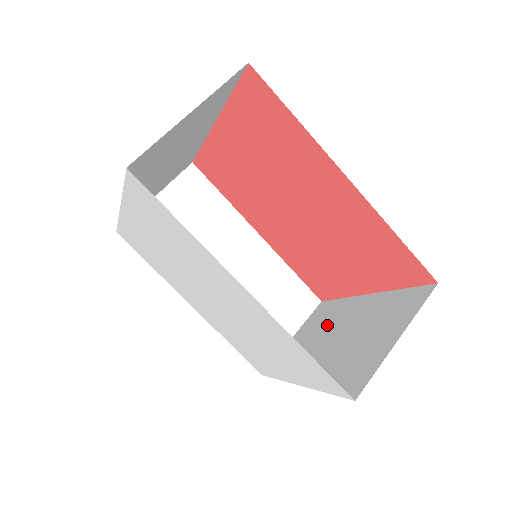
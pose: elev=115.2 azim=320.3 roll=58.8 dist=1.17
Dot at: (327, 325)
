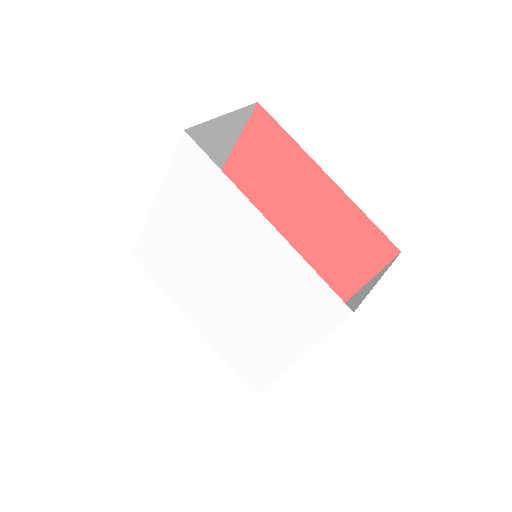
Dot at: occluded
